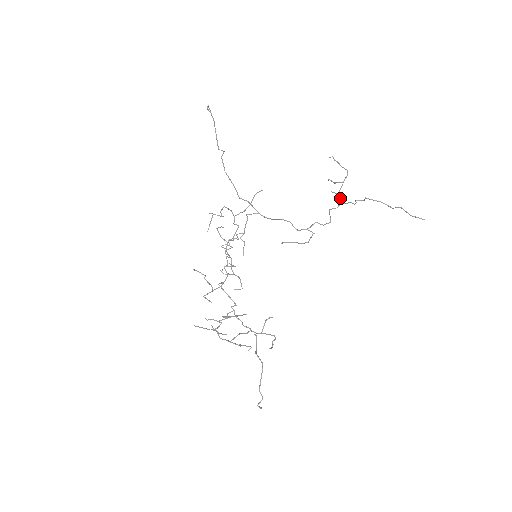
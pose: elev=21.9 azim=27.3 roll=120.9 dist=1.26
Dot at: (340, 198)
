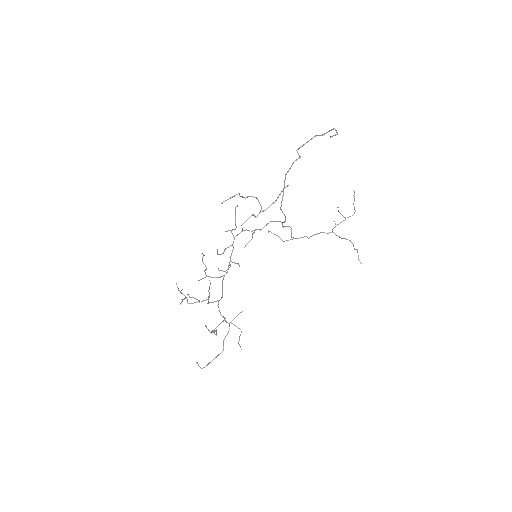
Dot at: (334, 227)
